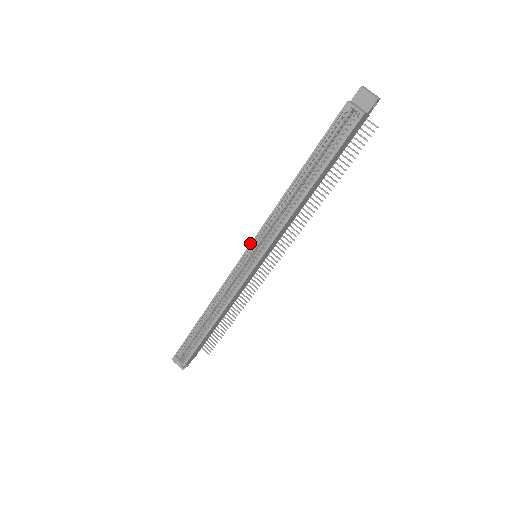
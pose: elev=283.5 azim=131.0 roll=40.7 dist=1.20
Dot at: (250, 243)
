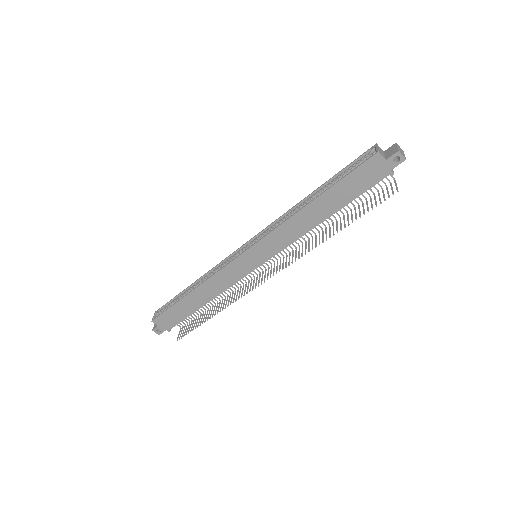
Dot at: (257, 234)
